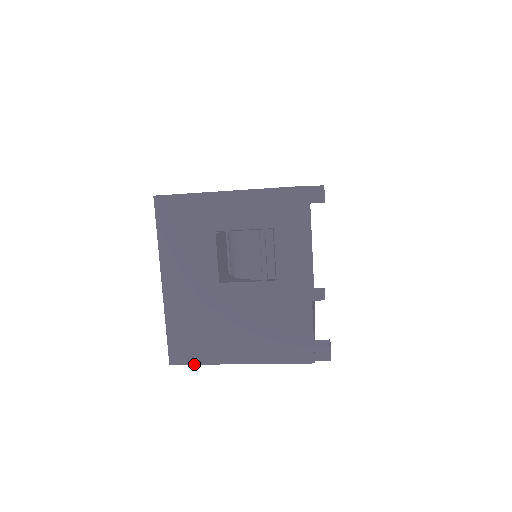
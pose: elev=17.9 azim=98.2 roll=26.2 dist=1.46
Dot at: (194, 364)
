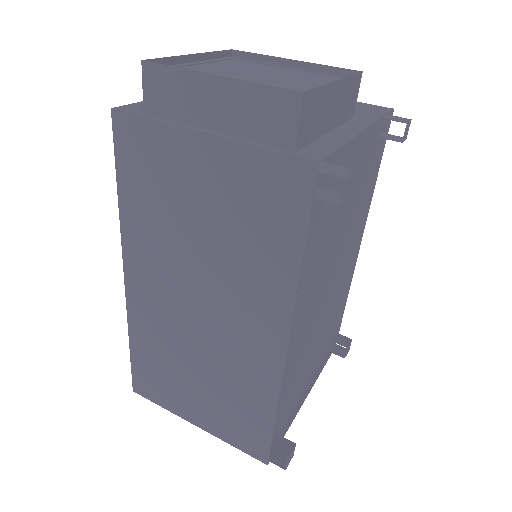
Dot at: occluded
